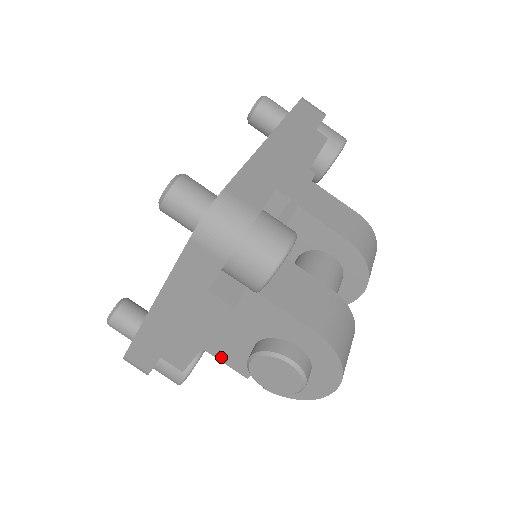
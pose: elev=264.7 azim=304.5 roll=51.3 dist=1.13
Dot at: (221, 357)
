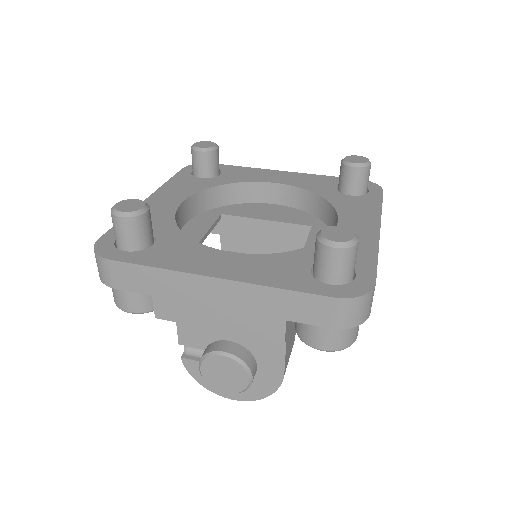
Dot at: occluded
